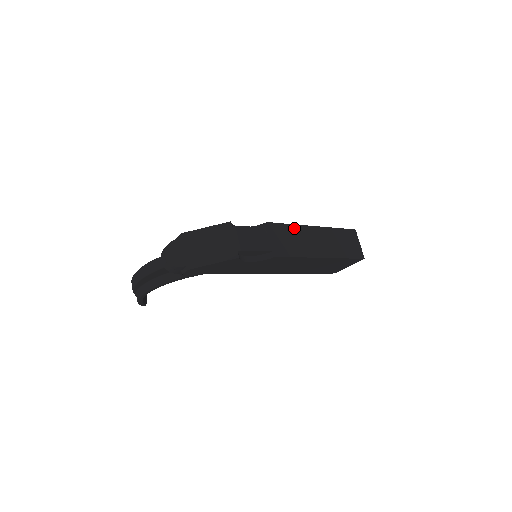
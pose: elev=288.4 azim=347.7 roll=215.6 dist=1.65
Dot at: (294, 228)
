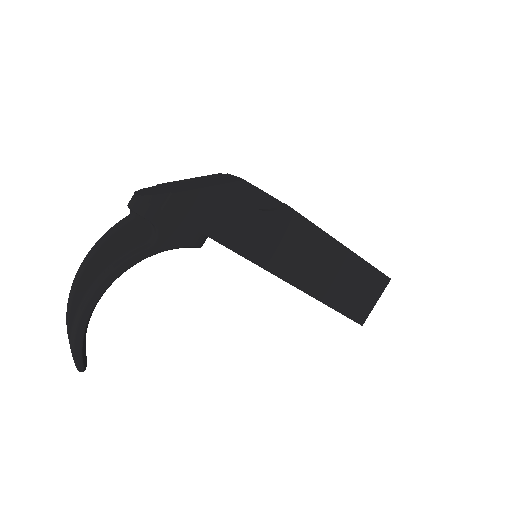
Dot at: occluded
